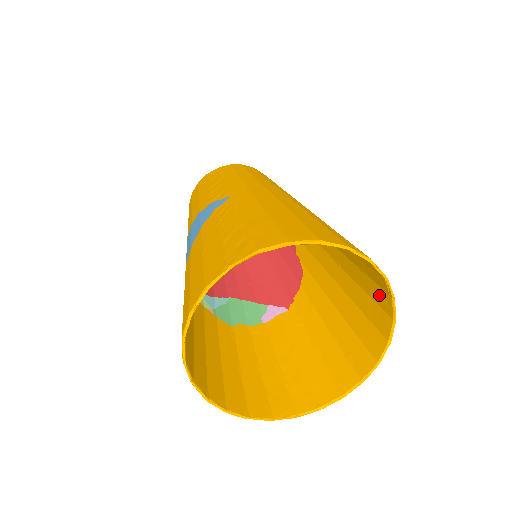
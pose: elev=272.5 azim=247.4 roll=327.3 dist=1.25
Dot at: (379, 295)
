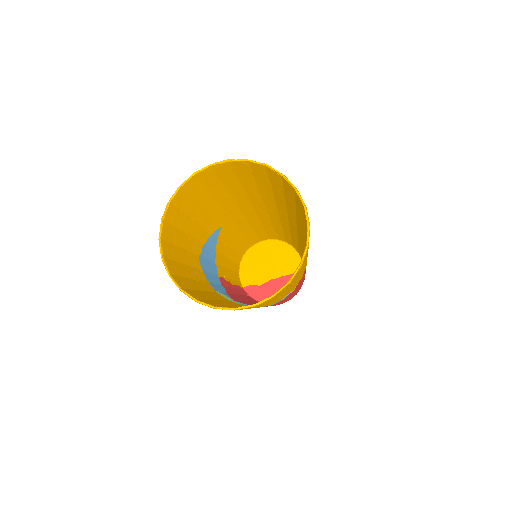
Dot at: (288, 189)
